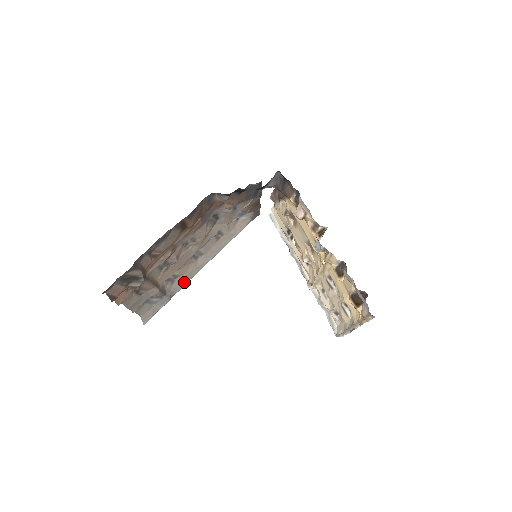
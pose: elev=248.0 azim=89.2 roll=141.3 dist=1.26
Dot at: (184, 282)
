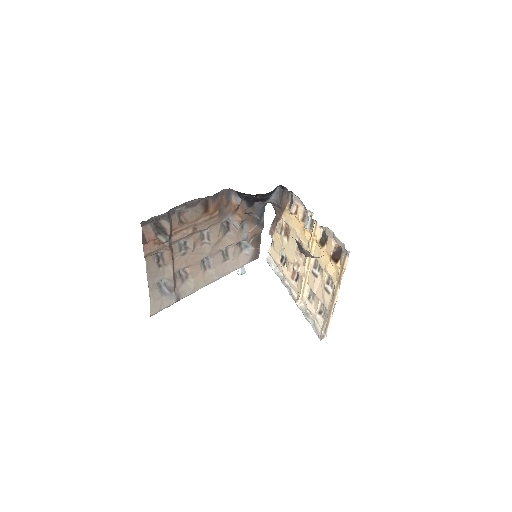
Dot at: (191, 290)
